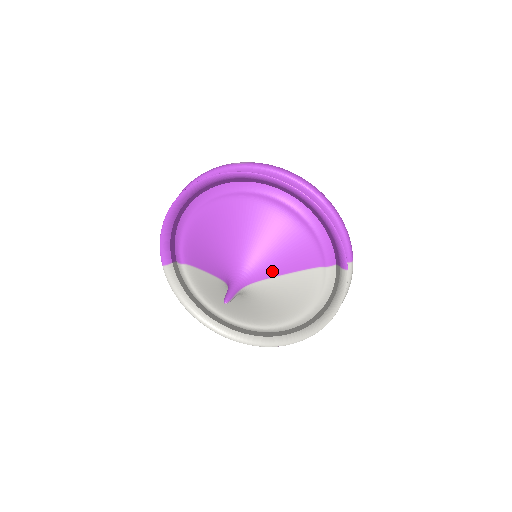
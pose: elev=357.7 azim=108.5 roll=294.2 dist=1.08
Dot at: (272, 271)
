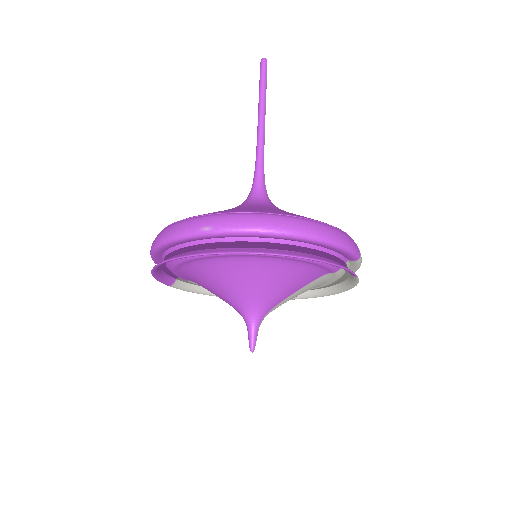
Dot at: (282, 298)
